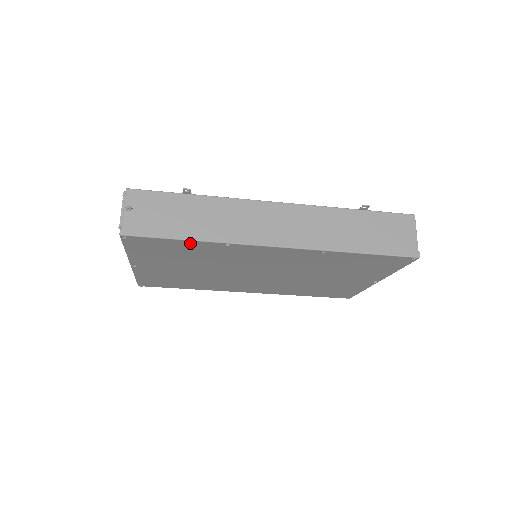
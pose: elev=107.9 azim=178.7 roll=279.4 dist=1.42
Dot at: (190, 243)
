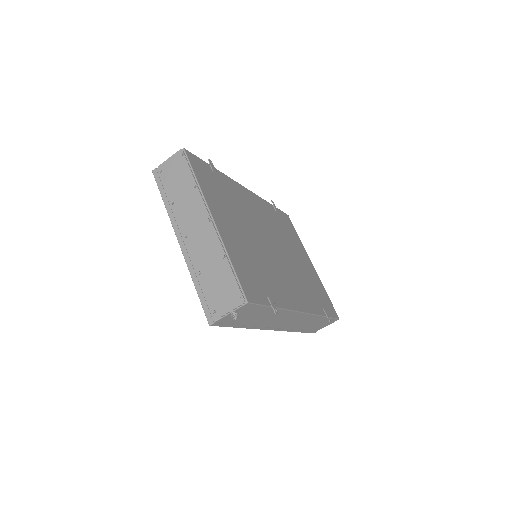
Dot at: occluded
